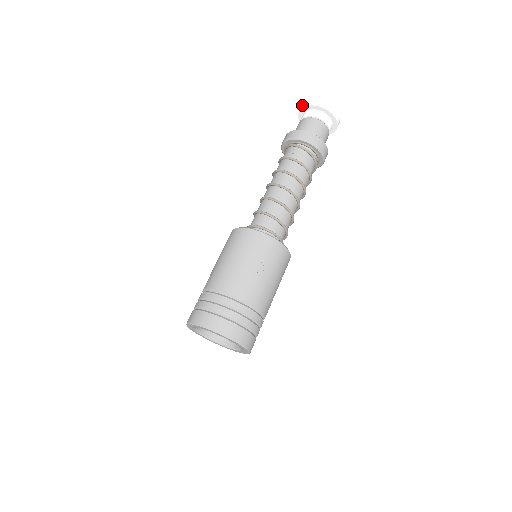
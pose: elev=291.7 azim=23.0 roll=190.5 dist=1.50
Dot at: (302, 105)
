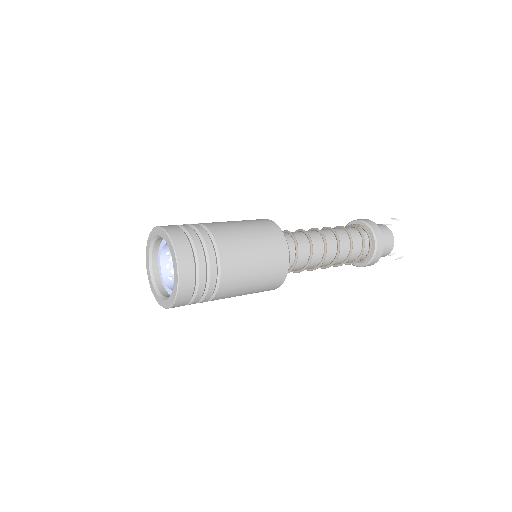
Dot at: occluded
